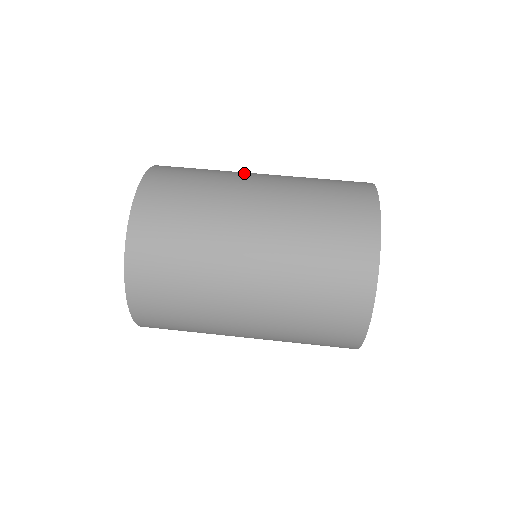
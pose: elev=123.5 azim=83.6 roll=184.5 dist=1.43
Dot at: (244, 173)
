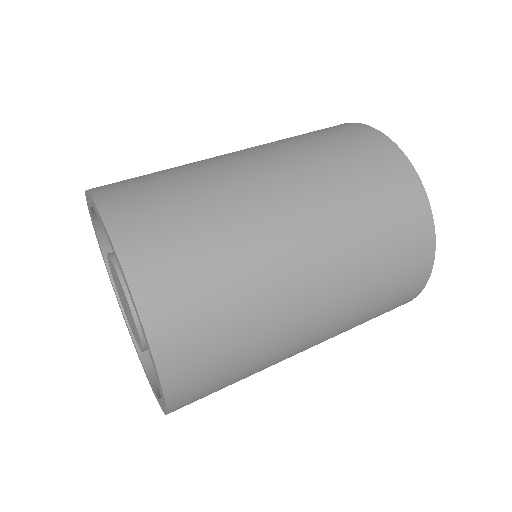
Dot at: (209, 158)
